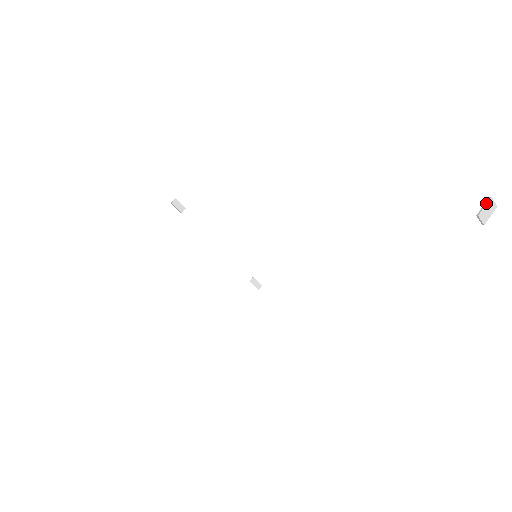
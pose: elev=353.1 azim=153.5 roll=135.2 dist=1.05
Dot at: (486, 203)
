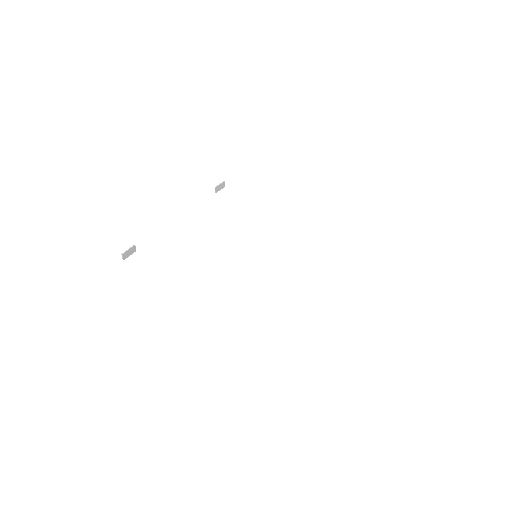
Dot at: out of frame
